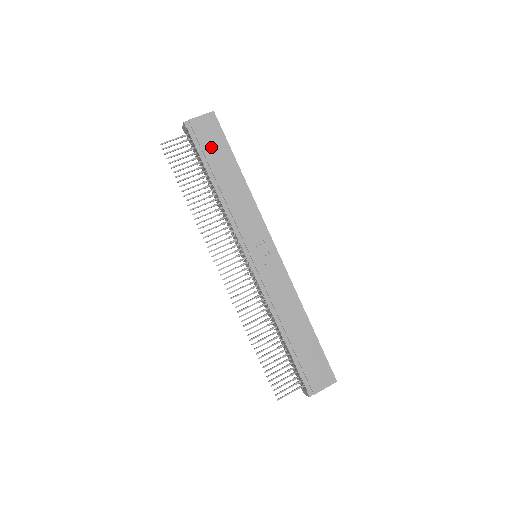
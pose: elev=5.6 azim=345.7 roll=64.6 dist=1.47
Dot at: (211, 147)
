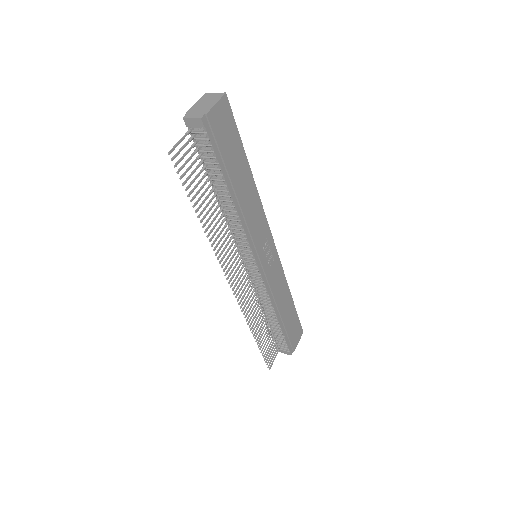
Dot at: (228, 147)
